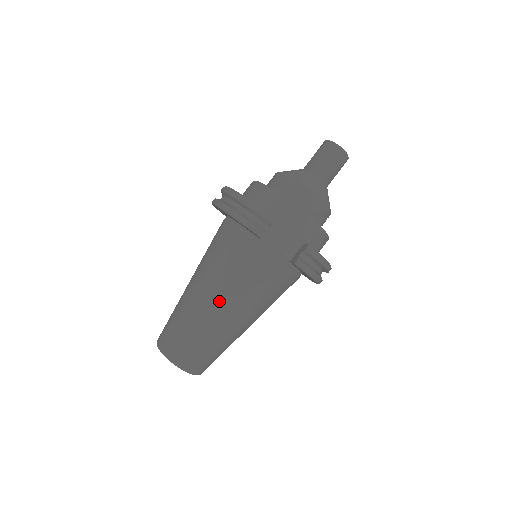
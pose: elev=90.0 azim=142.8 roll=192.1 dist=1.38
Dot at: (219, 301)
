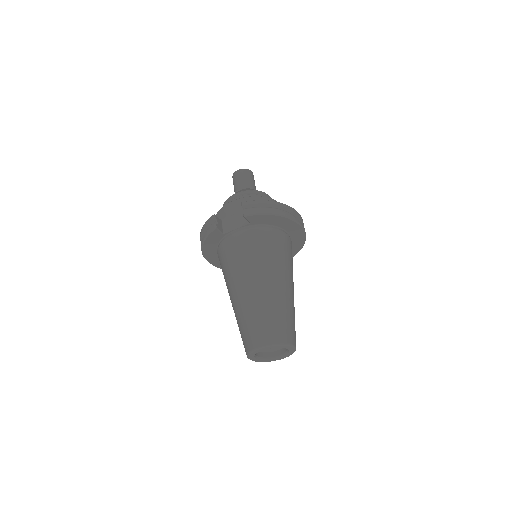
Dot at: (240, 285)
